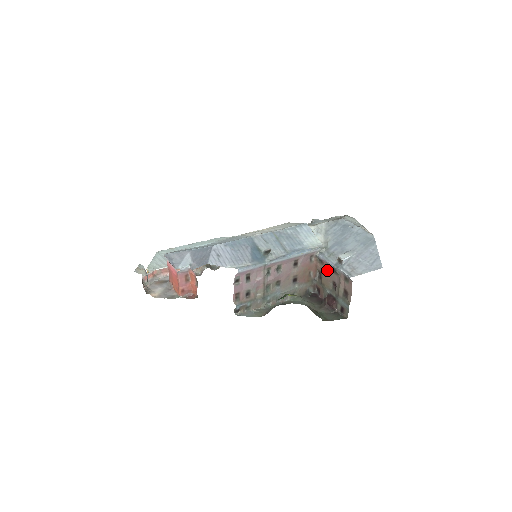
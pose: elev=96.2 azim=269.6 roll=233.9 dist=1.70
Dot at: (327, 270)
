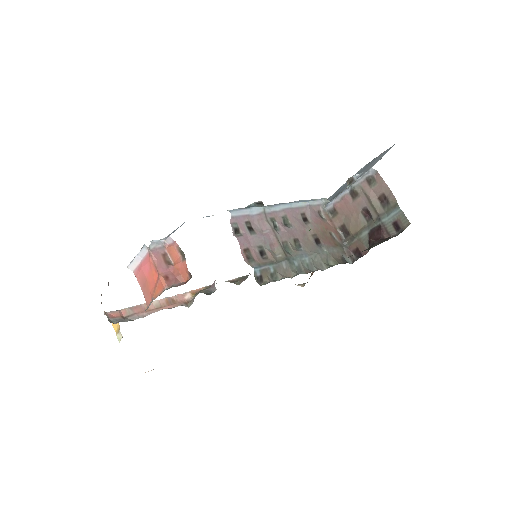
Dot at: (346, 209)
